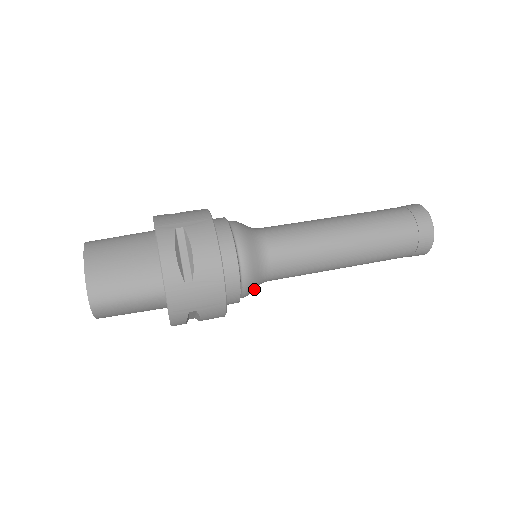
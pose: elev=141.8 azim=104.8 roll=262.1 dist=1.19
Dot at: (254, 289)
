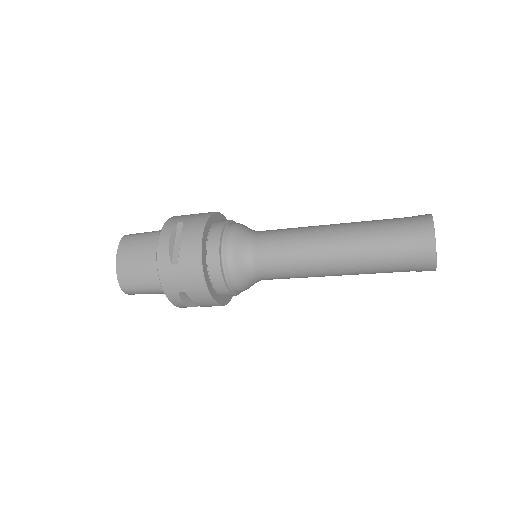
Dot at: (238, 243)
